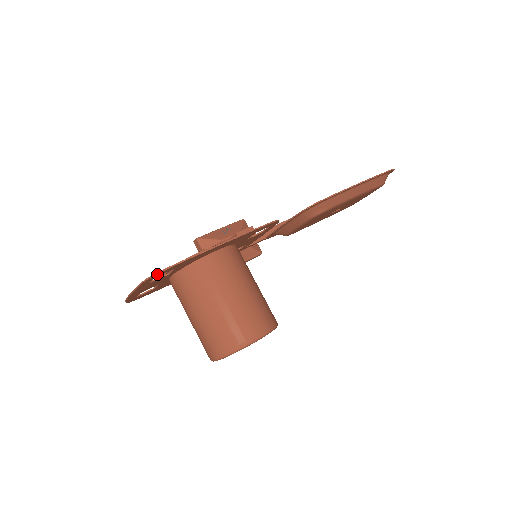
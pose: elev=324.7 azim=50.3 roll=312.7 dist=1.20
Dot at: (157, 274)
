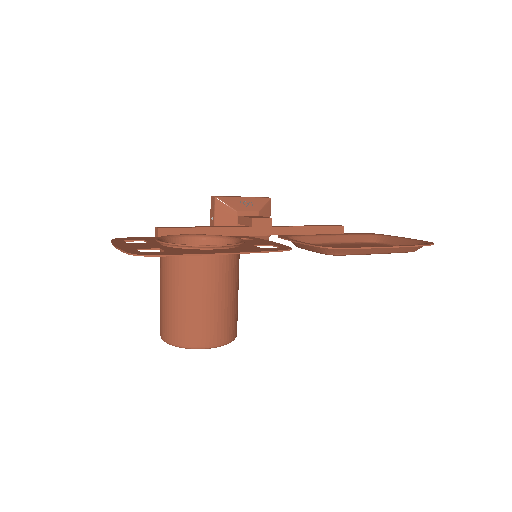
Dot at: (145, 255)
